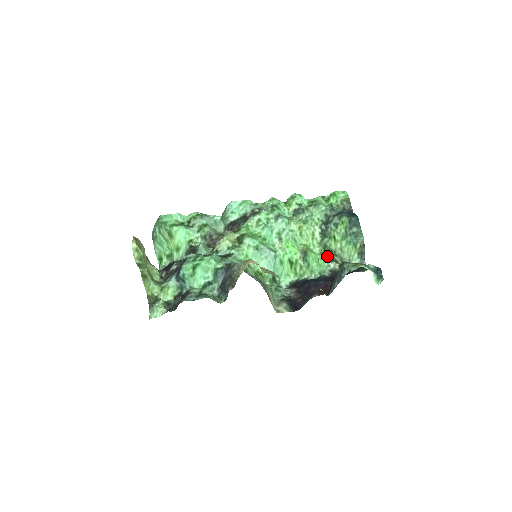
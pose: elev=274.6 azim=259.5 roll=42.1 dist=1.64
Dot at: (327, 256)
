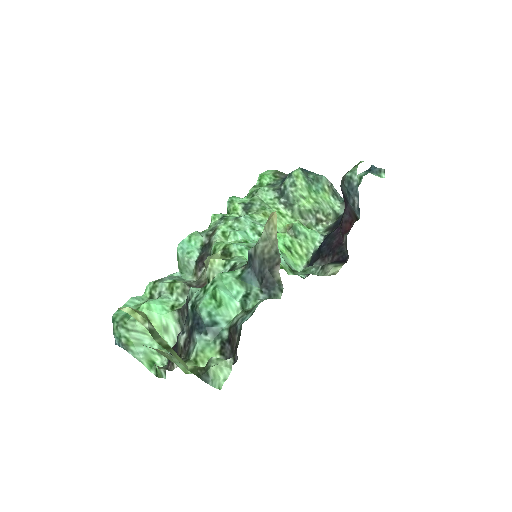
Dot at: (310, 222)
